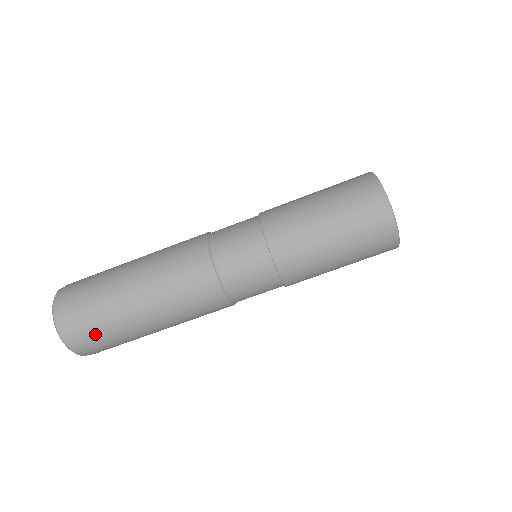
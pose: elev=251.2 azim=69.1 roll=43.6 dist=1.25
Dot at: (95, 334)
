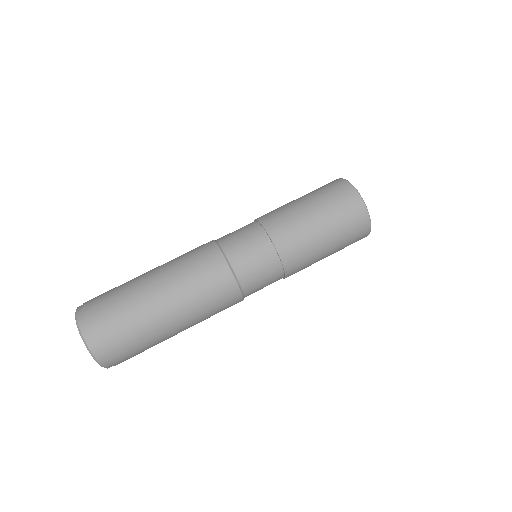
Dot at: (112, 322)
